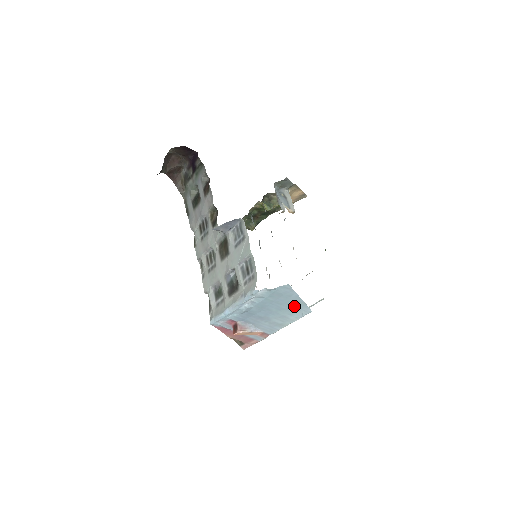
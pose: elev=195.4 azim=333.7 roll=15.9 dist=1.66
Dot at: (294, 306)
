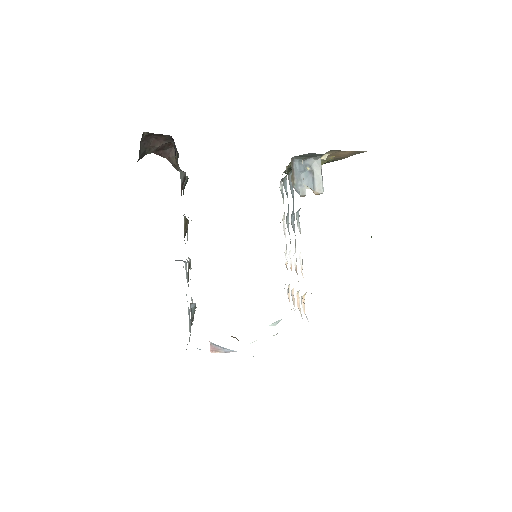
Dot at: occluded
